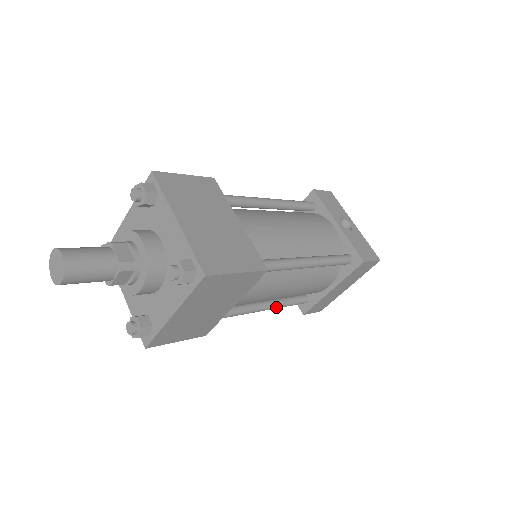
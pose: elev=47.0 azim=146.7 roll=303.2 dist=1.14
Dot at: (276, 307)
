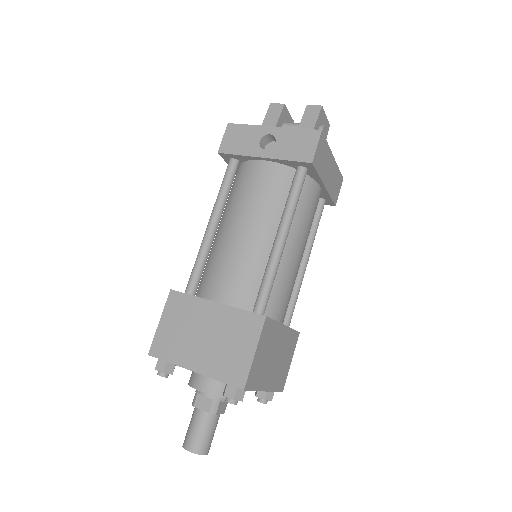
Dot at: (311, 246)
